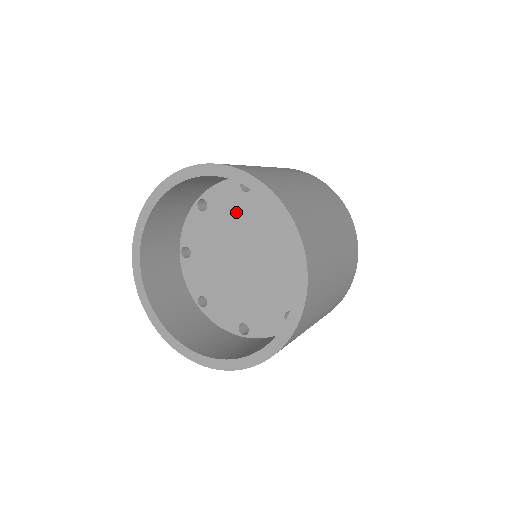
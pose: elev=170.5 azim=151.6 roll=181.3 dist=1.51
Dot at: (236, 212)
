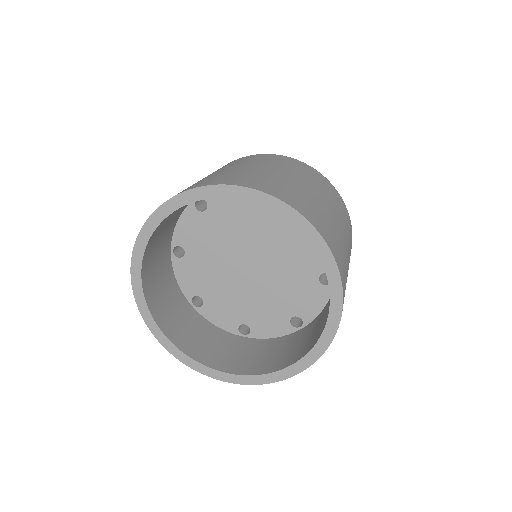
Dot at: (280, 230)
